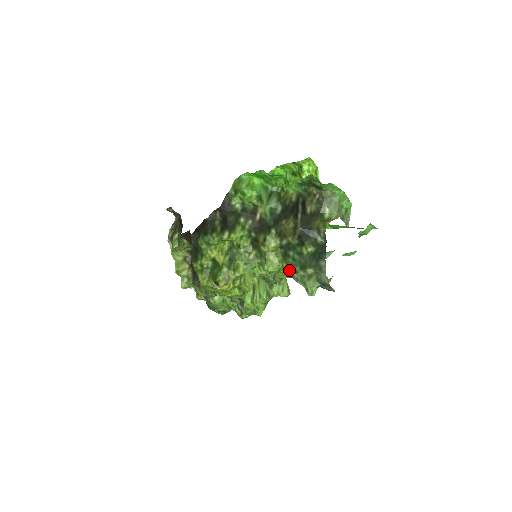
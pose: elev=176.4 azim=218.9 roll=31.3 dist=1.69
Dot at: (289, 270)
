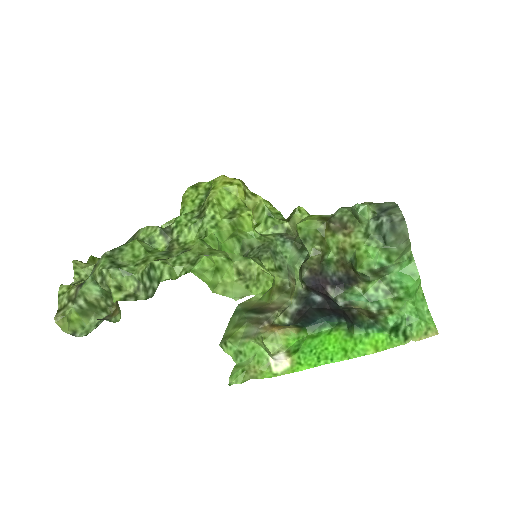
Dot at: (330, 215)
